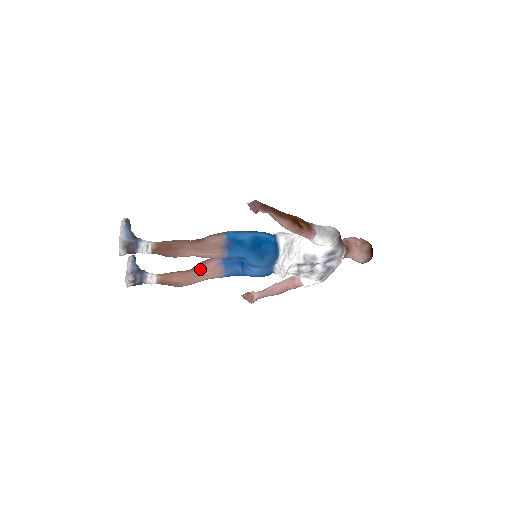
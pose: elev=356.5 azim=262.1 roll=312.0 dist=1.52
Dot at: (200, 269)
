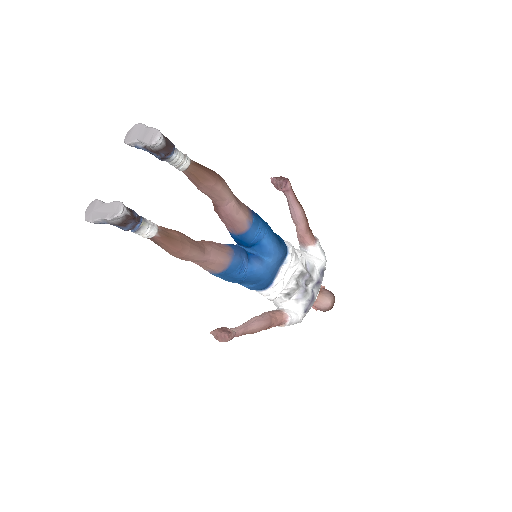
Dot at: (208, 241)
